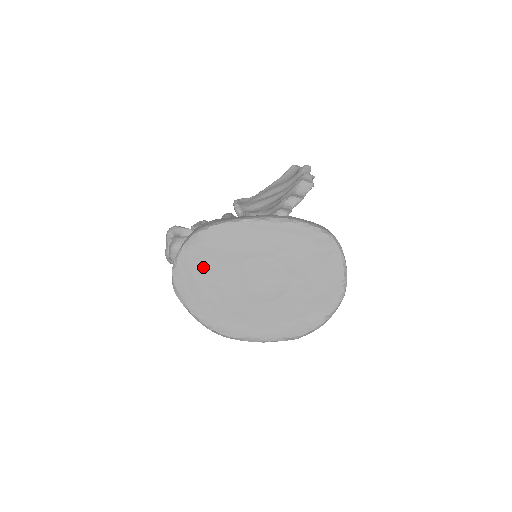
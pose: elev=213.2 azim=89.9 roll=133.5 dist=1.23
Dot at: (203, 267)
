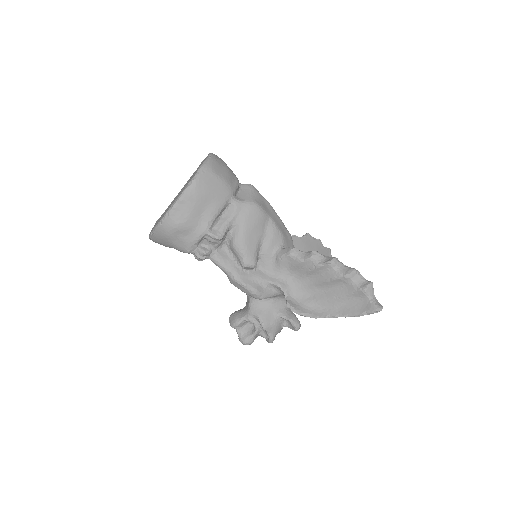
Dot at: occluded
